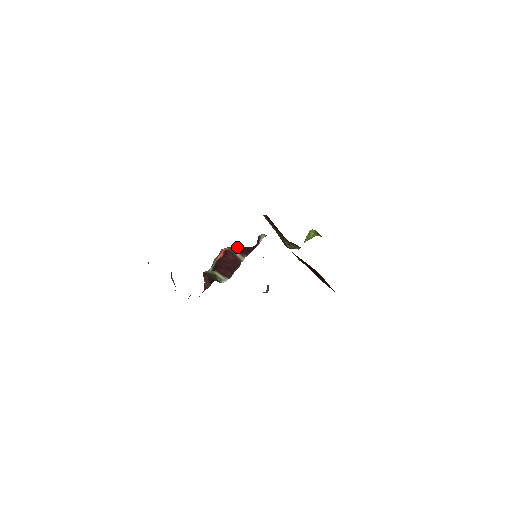
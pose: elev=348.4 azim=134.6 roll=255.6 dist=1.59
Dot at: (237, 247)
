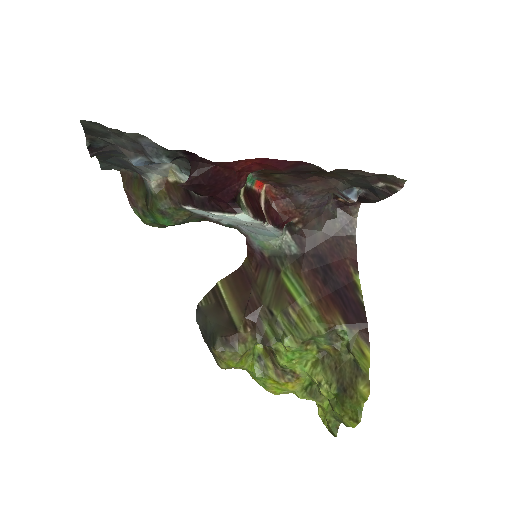
Dot at: (269, 206)
